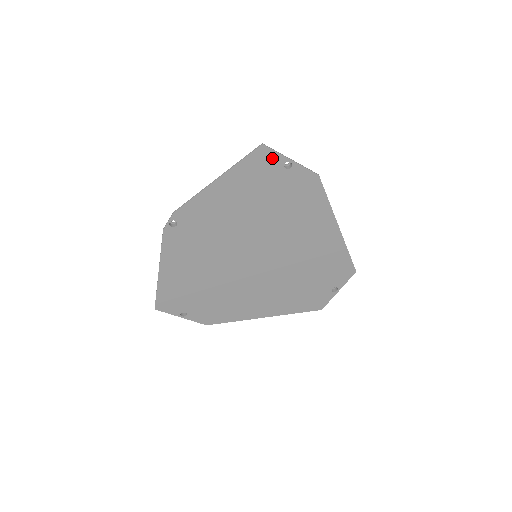
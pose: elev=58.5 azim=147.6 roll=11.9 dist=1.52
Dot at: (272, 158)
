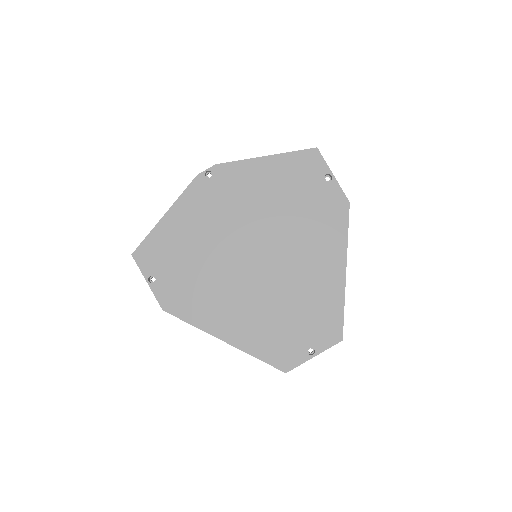
Dot at: (319, 164)
